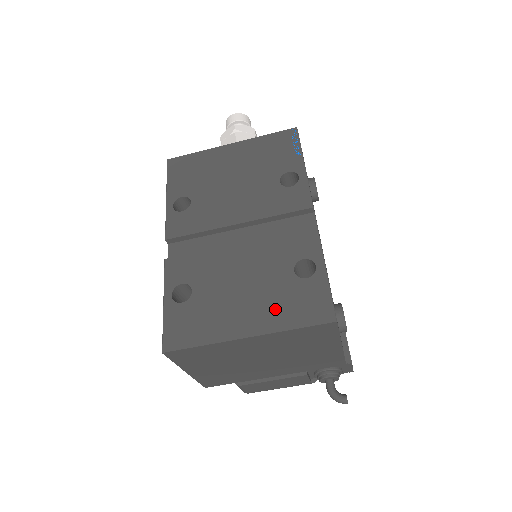
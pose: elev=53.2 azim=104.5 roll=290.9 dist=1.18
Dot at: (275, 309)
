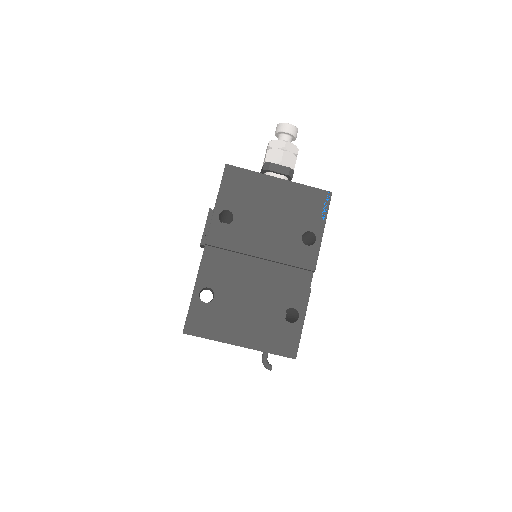
Dot at: (264, 335)
